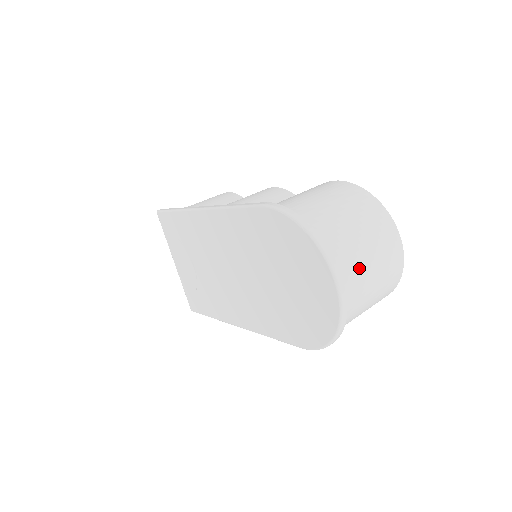
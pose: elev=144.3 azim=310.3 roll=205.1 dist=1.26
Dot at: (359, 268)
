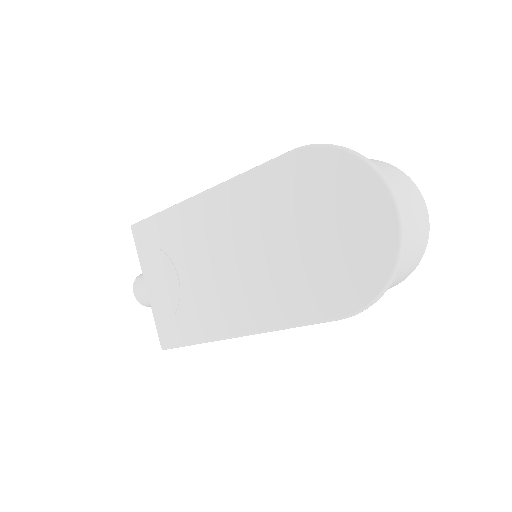
Dot at: (403, 205)
